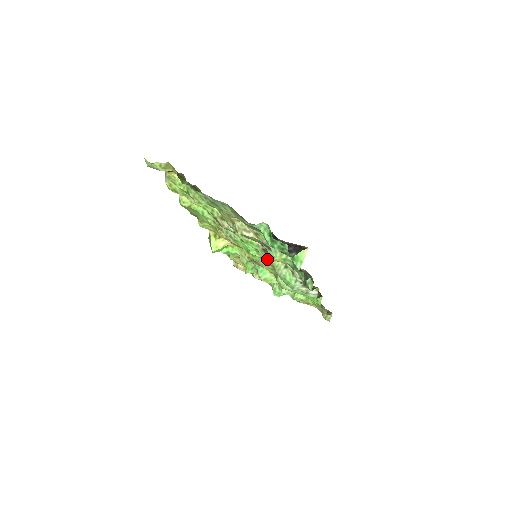
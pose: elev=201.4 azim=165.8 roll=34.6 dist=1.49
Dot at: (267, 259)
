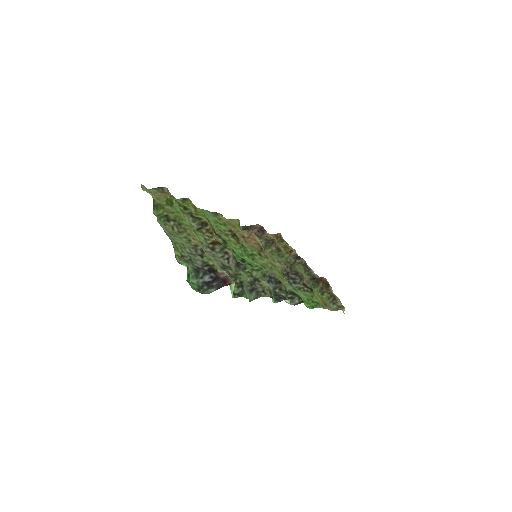
Dot at: (253, 265)
